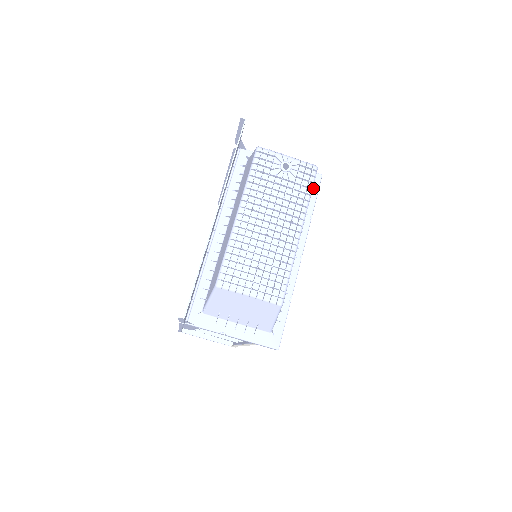
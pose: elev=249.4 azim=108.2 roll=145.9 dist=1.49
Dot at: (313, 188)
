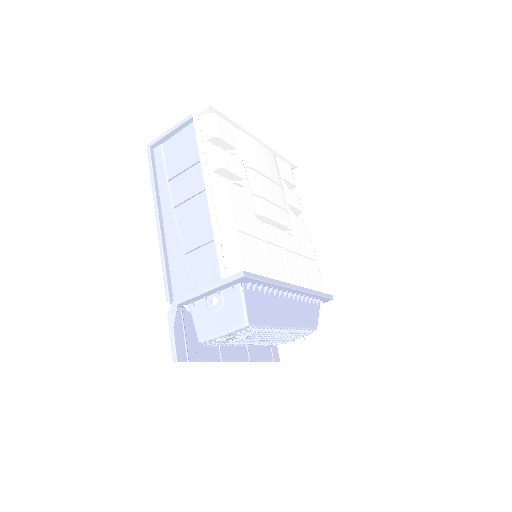
Dot at: (250, 282)
